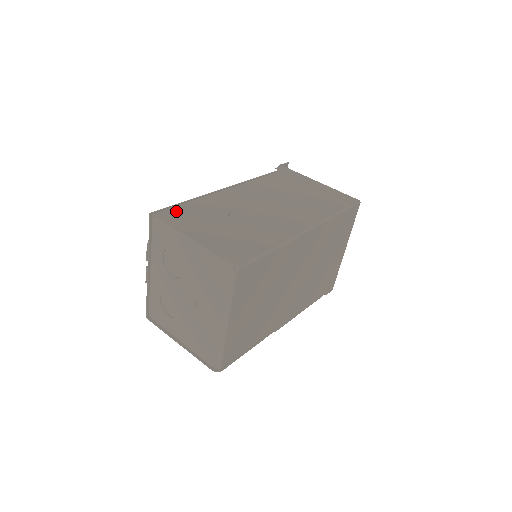
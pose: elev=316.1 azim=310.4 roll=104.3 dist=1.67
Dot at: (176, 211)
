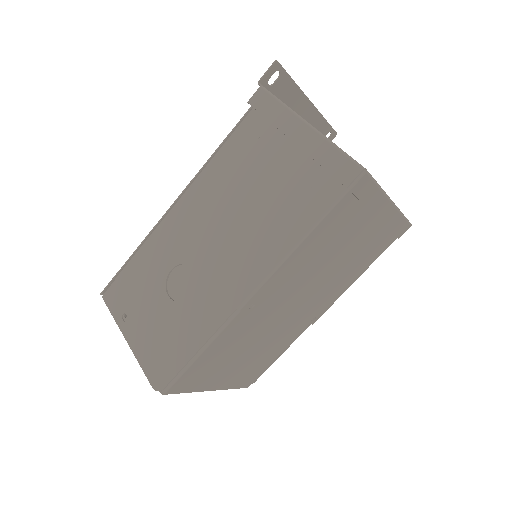
Dot at: (121, 283)
